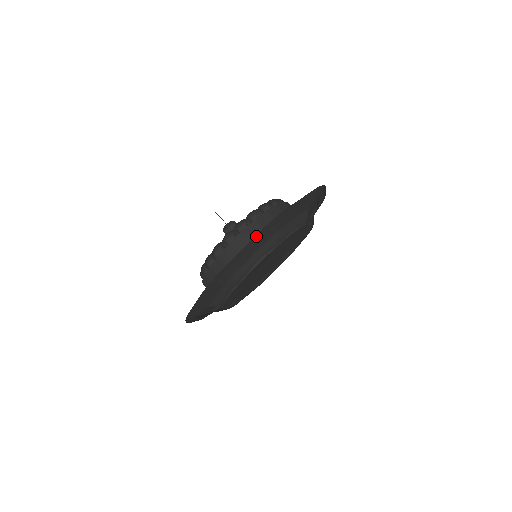
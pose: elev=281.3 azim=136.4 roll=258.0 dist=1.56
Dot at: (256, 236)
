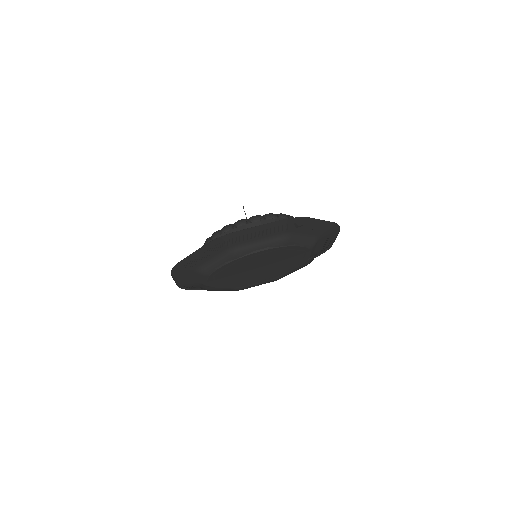
Dot at: (327, 222)
